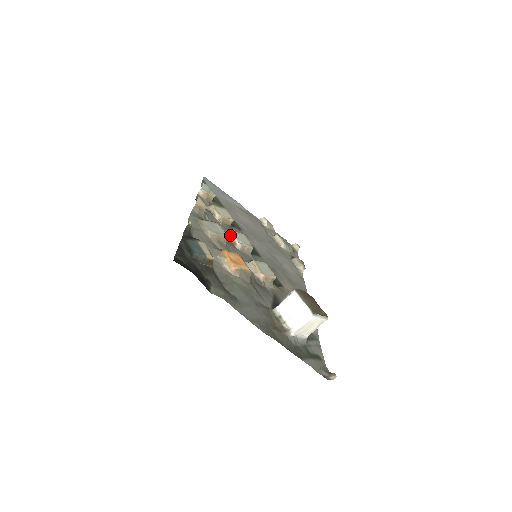
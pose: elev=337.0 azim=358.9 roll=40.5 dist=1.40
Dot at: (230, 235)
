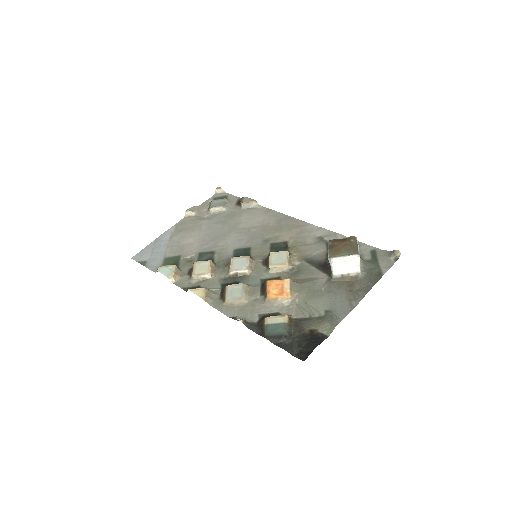
Dot at: (234, 274)
